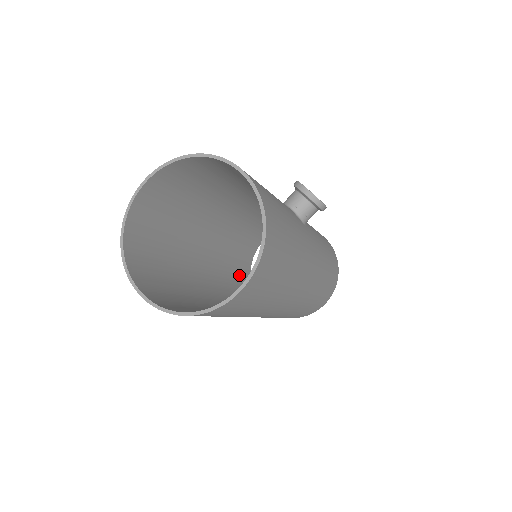
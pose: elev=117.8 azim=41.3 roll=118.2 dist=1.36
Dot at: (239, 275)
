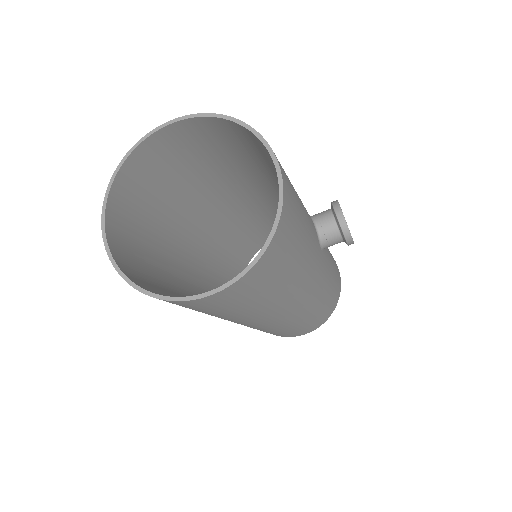
Dot at: (234, 262)
